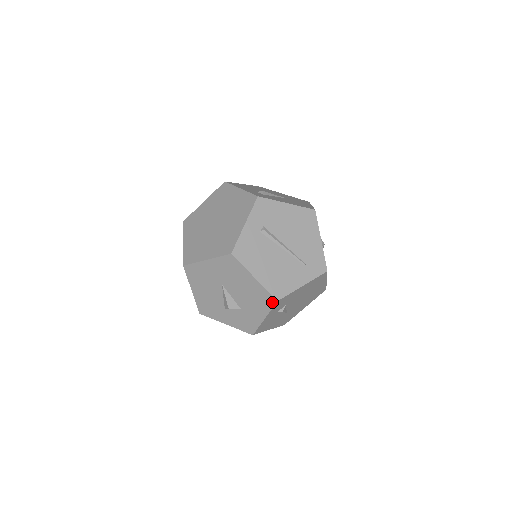
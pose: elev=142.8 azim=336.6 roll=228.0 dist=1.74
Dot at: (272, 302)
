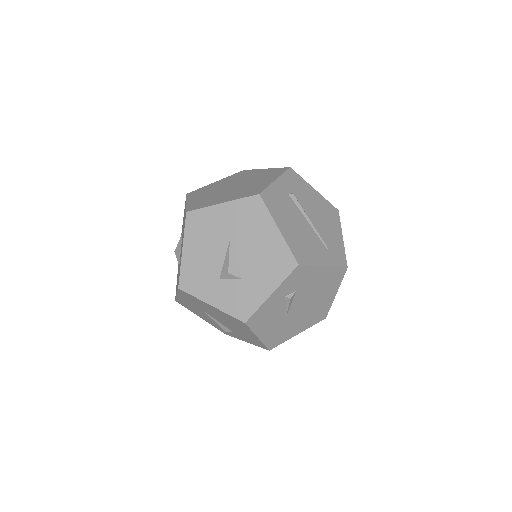
Dot at: (291, 266)
